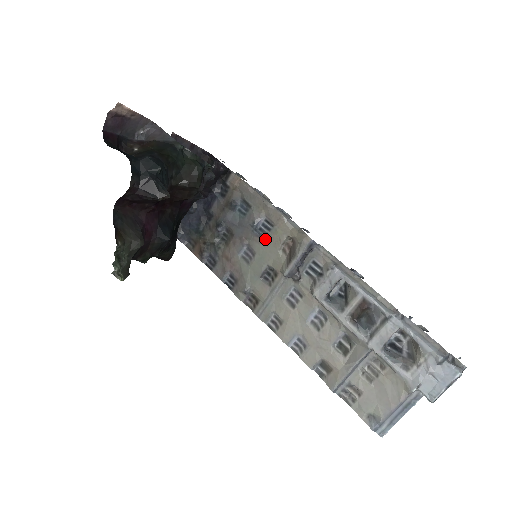
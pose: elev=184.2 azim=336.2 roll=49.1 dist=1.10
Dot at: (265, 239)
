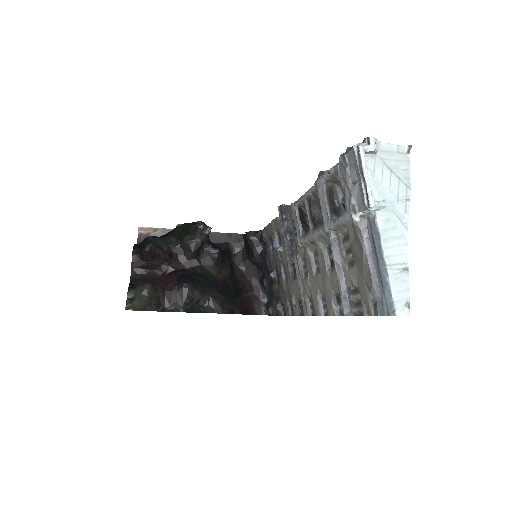
Dot at: (280, 247)
